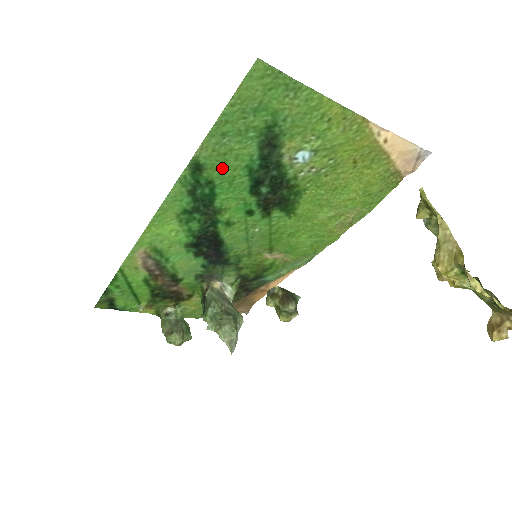
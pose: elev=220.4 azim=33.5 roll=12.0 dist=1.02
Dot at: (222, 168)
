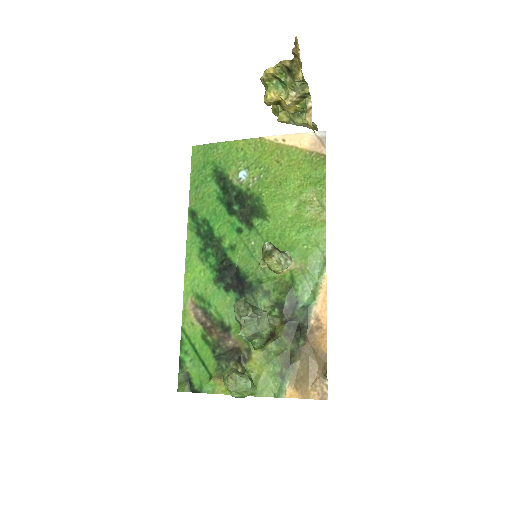
Dot at: (206, 207)
